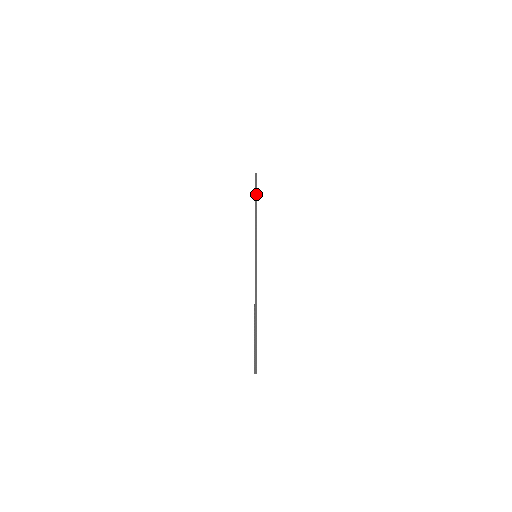
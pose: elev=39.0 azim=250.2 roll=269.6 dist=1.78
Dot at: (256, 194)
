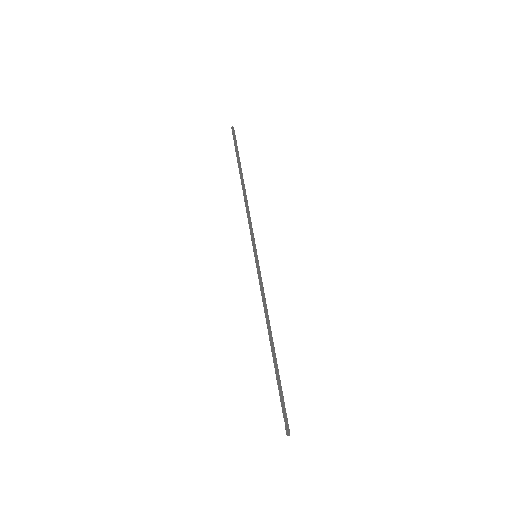
Dot at: (237, 161)
